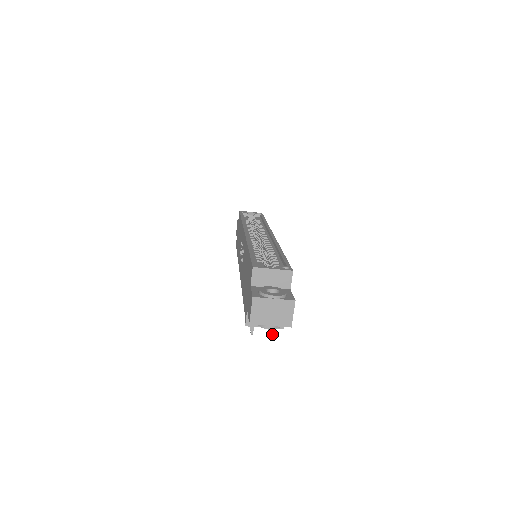
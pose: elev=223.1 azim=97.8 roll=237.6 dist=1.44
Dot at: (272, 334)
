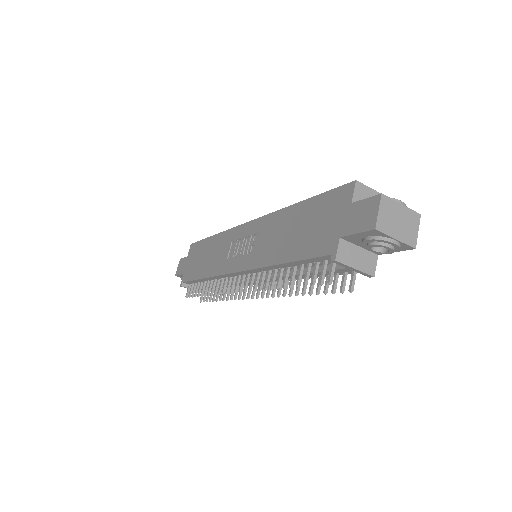
Dot at: (352, 289)
